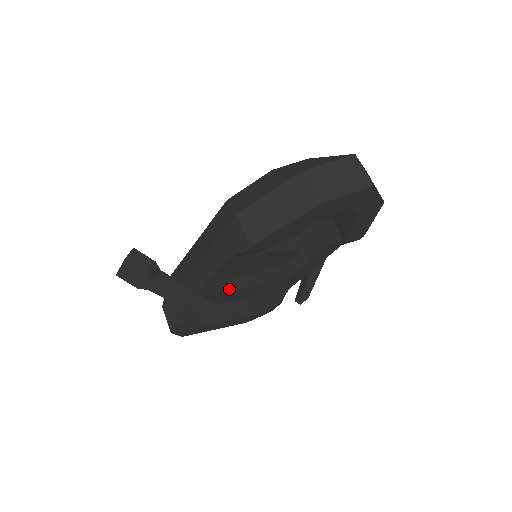
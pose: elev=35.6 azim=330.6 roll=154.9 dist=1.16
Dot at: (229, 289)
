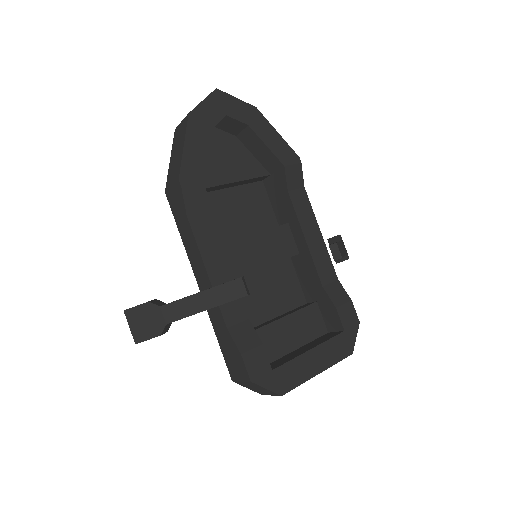
Dot at: (280, 318)
